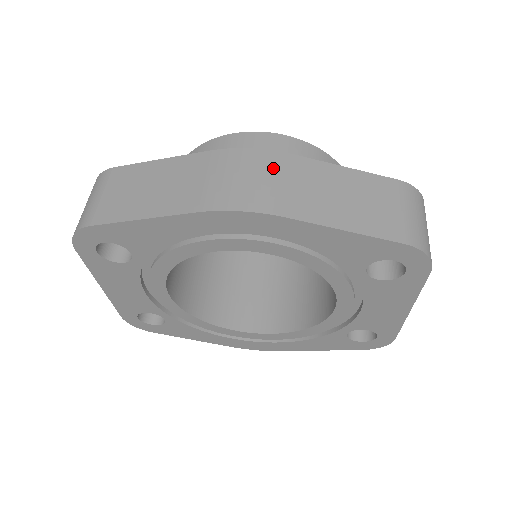
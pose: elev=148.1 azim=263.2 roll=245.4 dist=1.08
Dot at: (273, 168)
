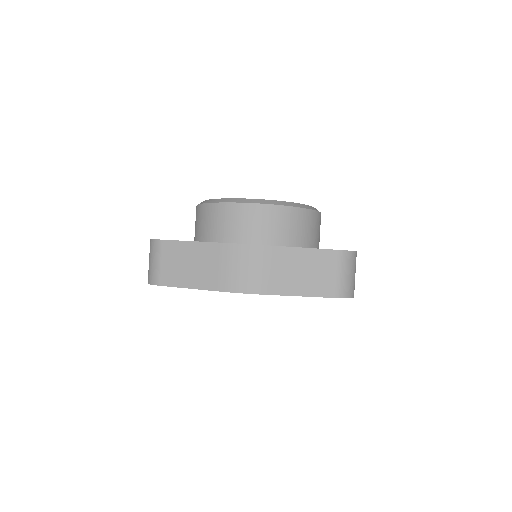
Dot at: (260, 260)
